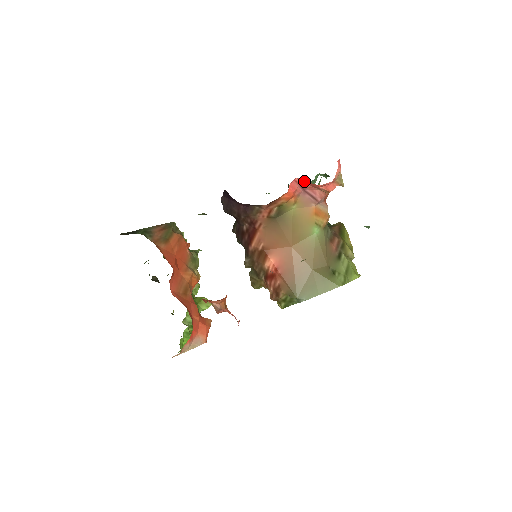
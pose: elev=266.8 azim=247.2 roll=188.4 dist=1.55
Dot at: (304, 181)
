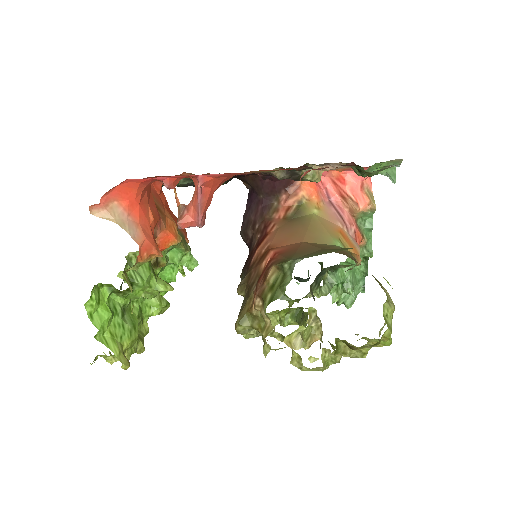
Dot at: (330, 185)
